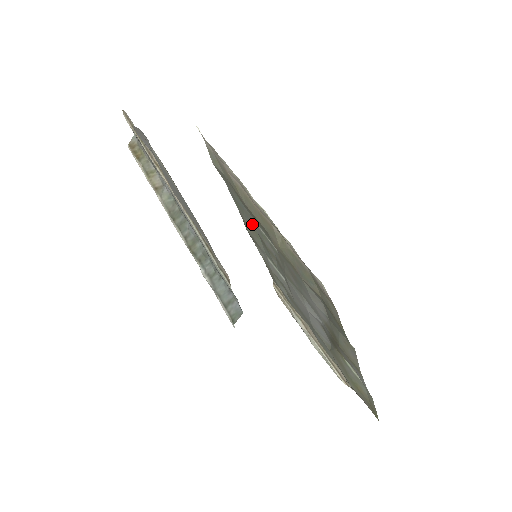
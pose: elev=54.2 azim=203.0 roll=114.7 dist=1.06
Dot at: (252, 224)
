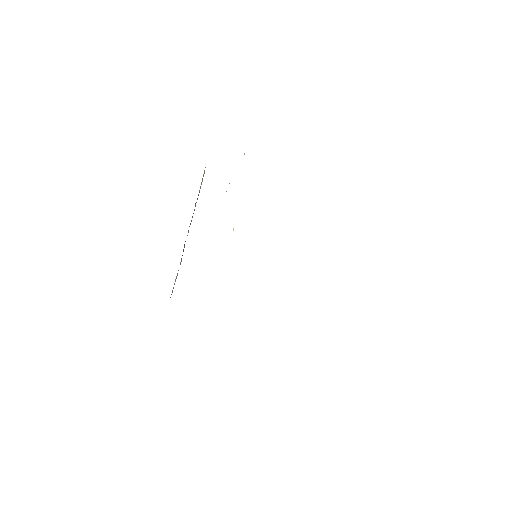
Dot at: occluded
